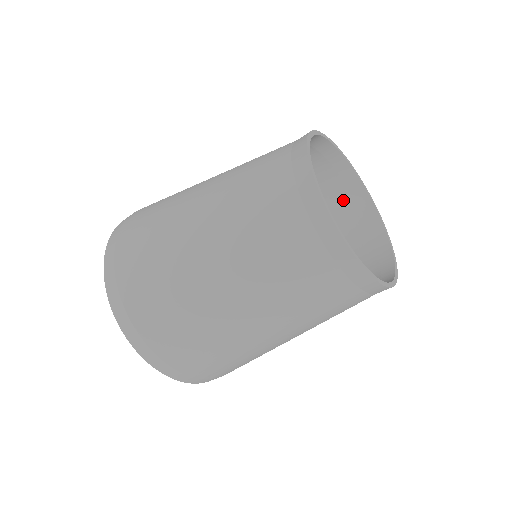
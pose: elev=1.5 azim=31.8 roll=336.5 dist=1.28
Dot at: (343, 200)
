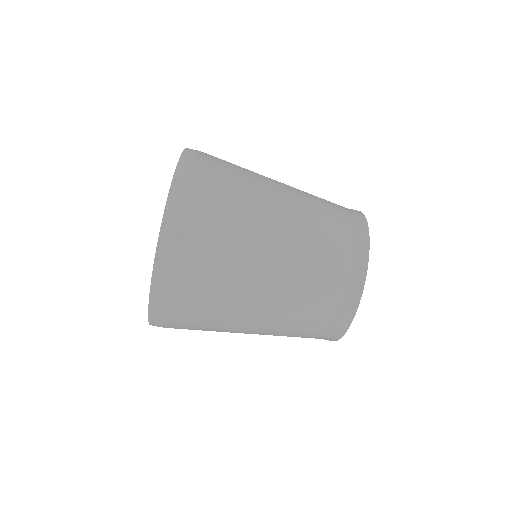
Dot at: occluded
